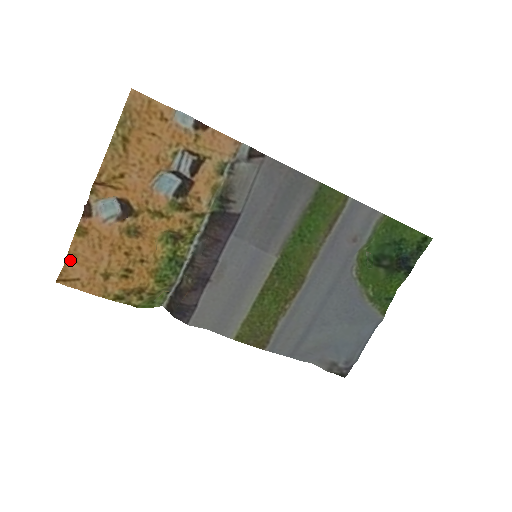
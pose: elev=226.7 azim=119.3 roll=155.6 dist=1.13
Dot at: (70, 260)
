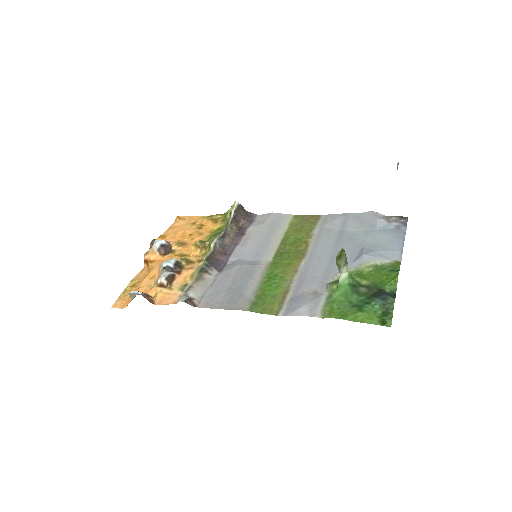
Dot at: (172, 226)
